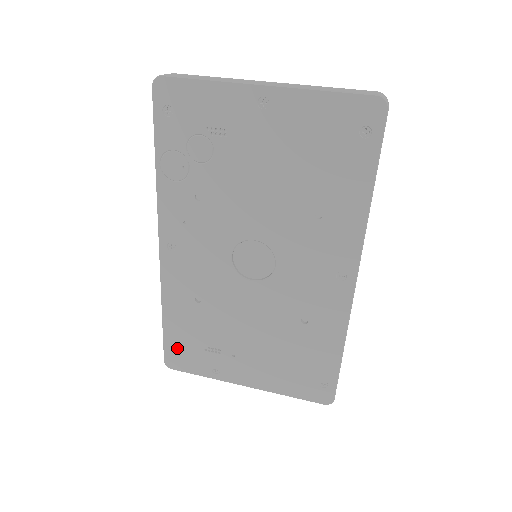
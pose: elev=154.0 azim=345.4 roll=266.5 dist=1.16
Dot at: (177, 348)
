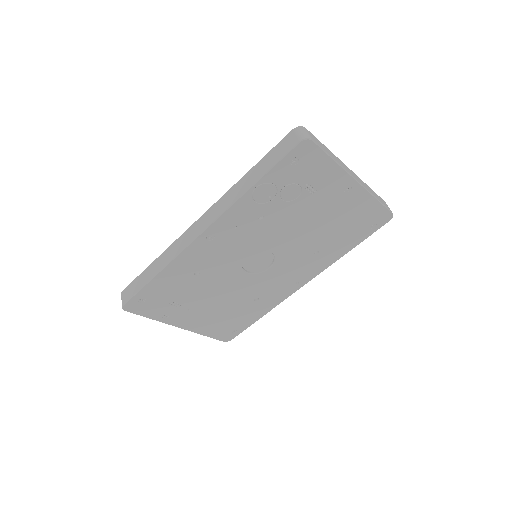
Dot at: (146, 299)
